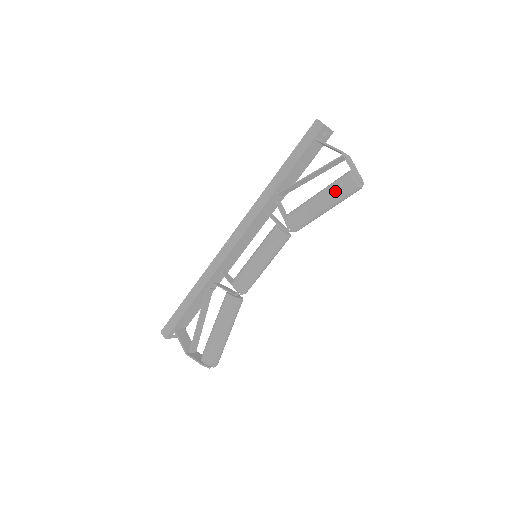
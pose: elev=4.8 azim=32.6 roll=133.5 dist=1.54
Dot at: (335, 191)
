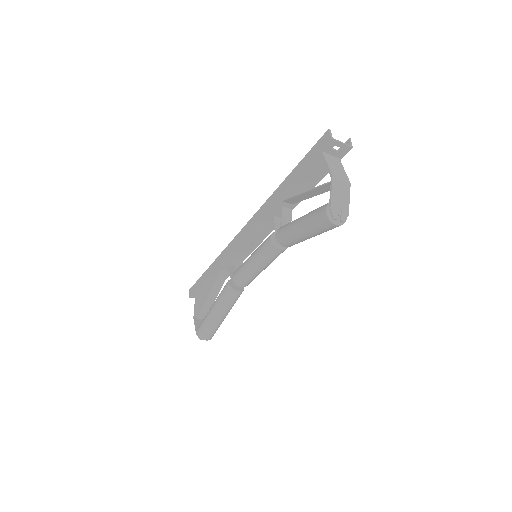
Dot at: (312, 219)
